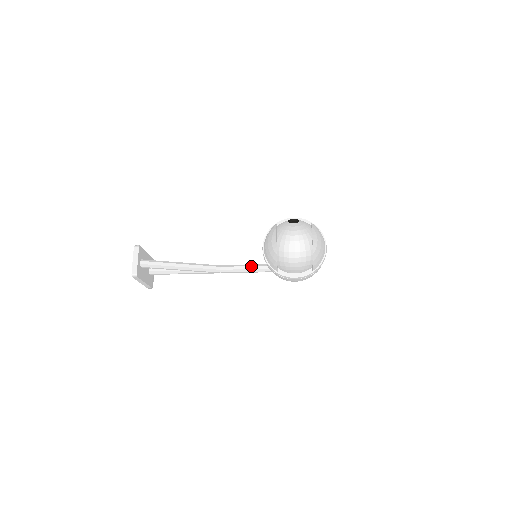
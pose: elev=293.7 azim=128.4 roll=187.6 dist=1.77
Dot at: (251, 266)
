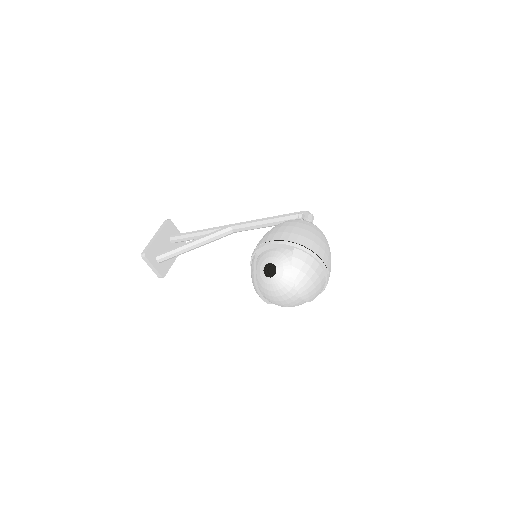
Dot at: (262, 225)
